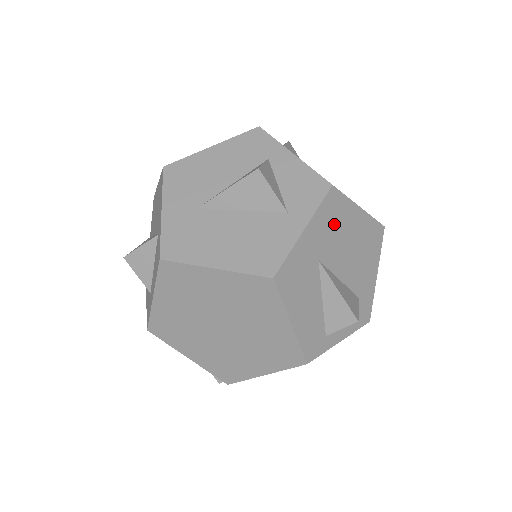
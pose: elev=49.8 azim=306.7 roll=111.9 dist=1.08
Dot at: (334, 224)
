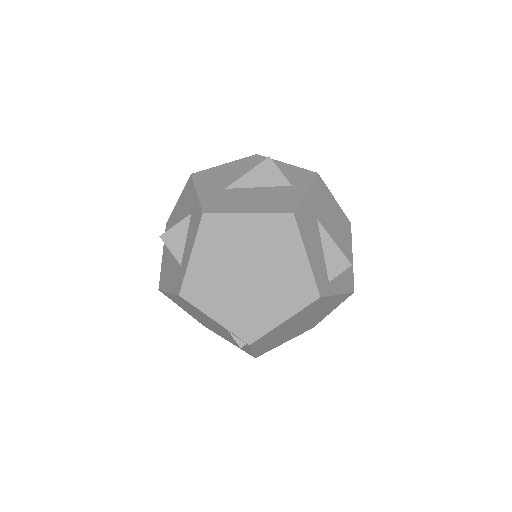
Dot at: (322, 200)
